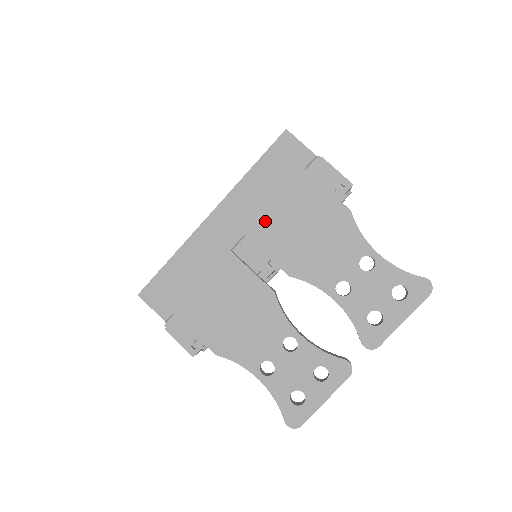
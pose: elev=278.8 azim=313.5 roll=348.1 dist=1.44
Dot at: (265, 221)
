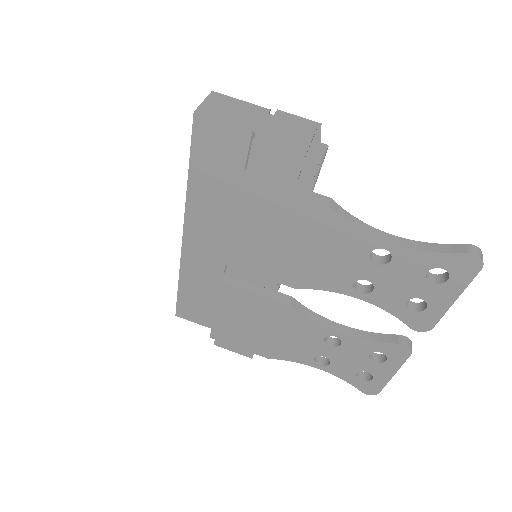
Dot at: (236, 246)
